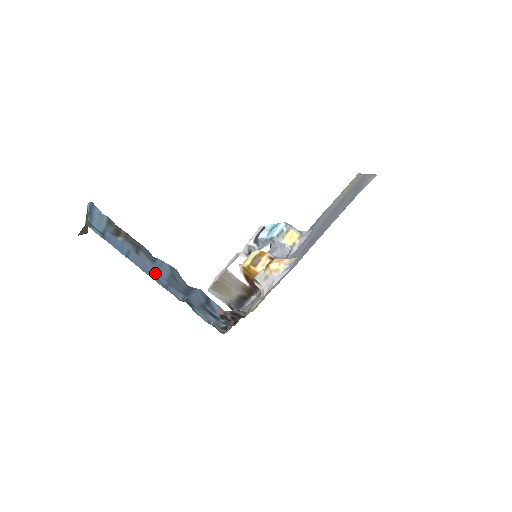
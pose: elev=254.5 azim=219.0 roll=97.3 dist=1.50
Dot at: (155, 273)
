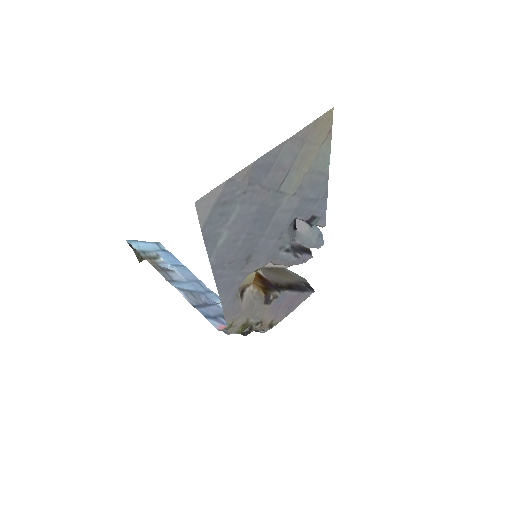
Dot at: (194, 283)
